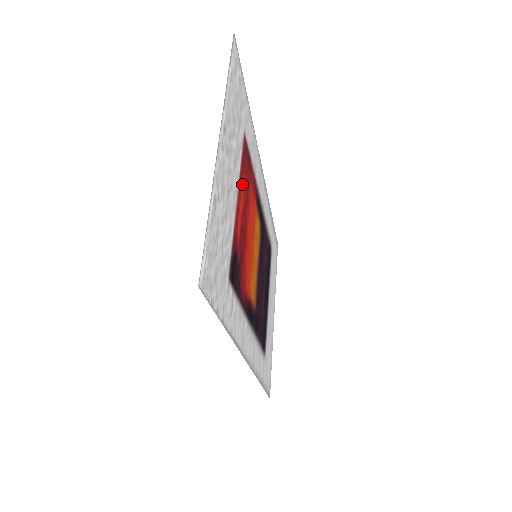
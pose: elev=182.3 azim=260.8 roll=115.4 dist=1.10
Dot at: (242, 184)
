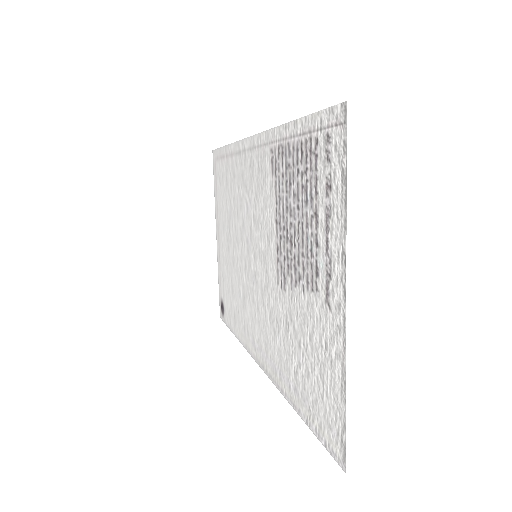
Dot at: (292, 245)
